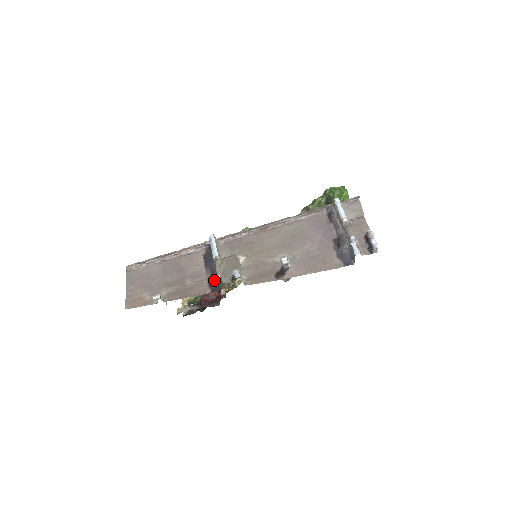
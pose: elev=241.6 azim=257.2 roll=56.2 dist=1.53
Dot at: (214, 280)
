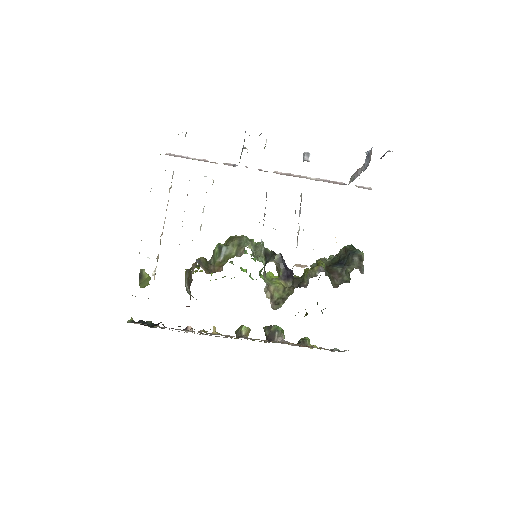
Dot at: occluded
